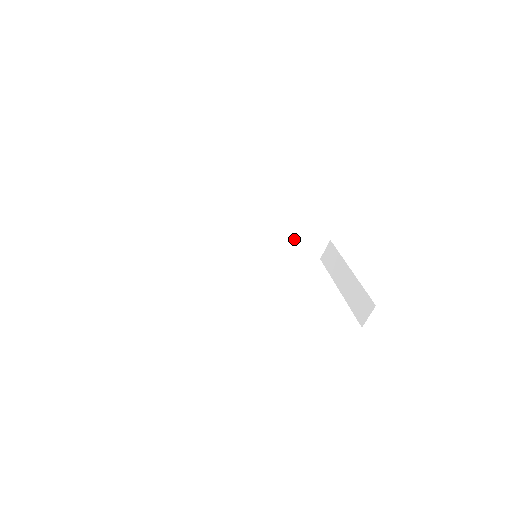
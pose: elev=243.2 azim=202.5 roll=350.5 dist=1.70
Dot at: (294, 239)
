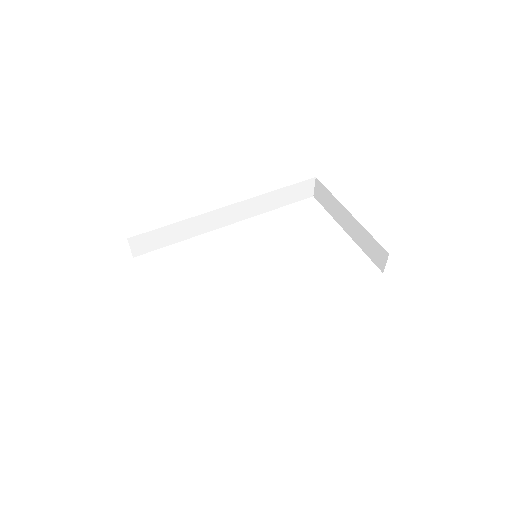
Dot at: (280, 197)
